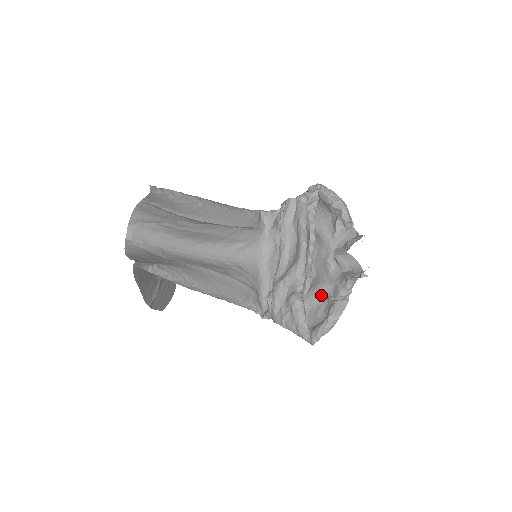
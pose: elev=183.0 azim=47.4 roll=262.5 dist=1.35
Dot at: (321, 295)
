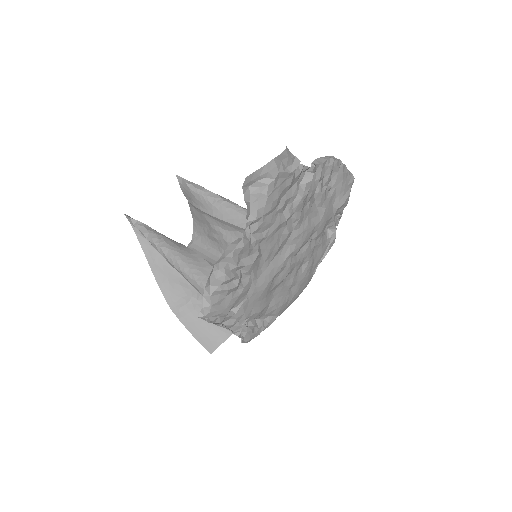
Dot at: occluded
